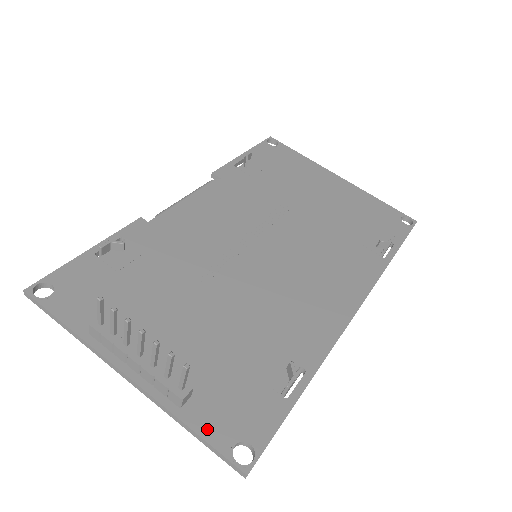
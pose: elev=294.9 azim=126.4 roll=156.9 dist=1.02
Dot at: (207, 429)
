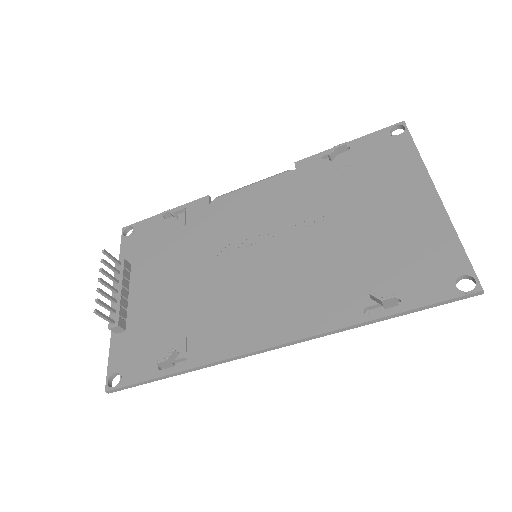
Dot at: (114, 354)
